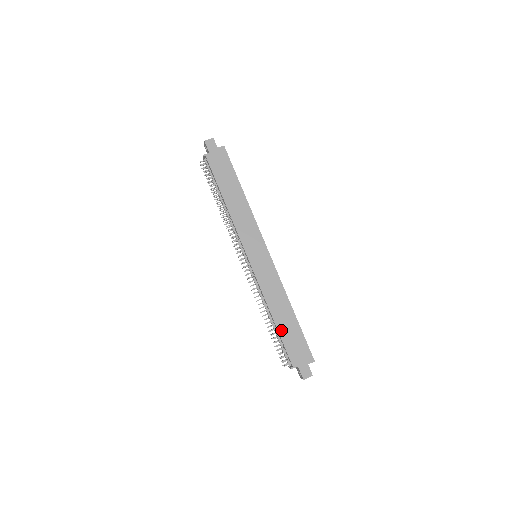
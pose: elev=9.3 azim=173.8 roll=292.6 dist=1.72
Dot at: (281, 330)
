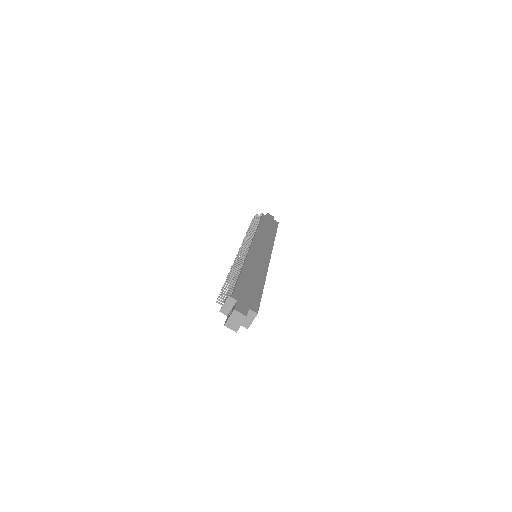
Dot at: (243, 278)
